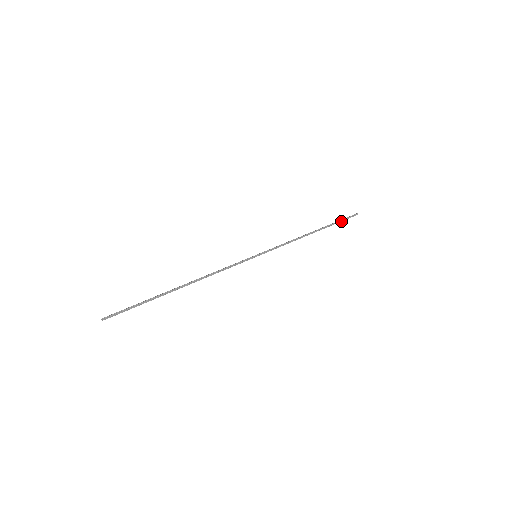
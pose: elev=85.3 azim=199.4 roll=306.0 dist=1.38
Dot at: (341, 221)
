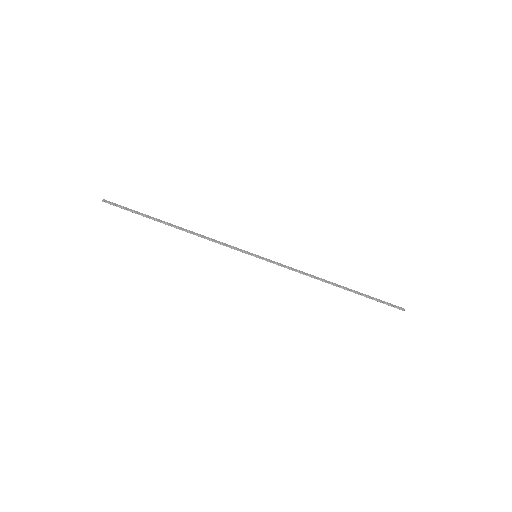
Dot at: (376, 300)
